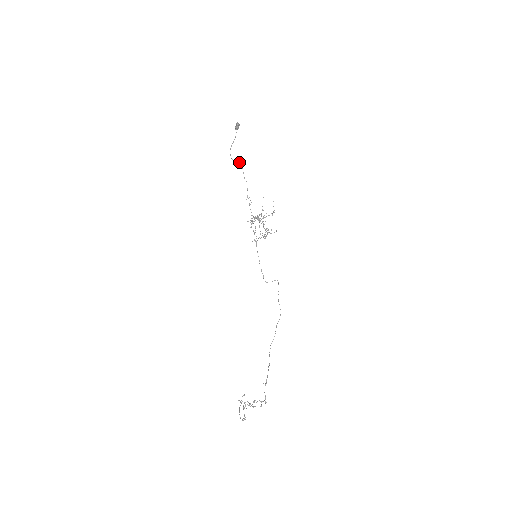
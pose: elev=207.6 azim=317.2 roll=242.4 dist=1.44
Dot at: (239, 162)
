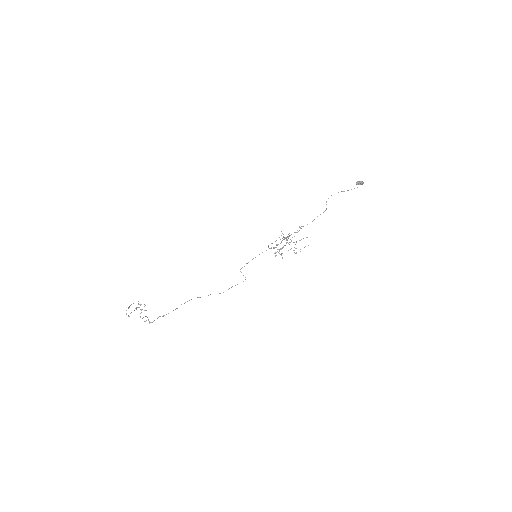
Dot at: occluded
